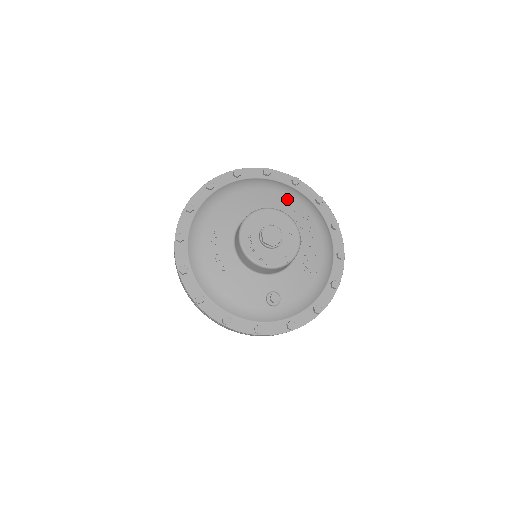
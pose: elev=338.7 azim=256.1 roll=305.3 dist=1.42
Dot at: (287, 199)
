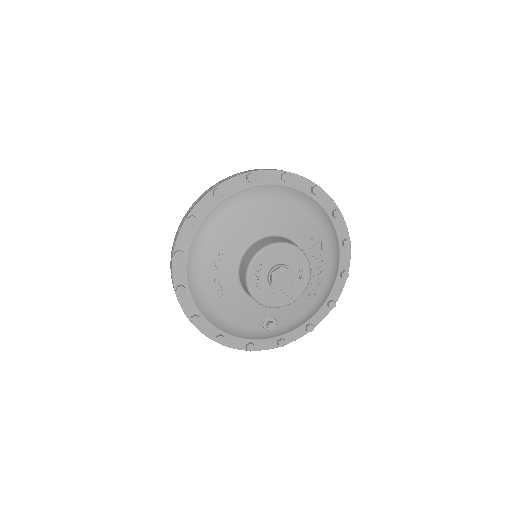
Dot at: (303, 217)
